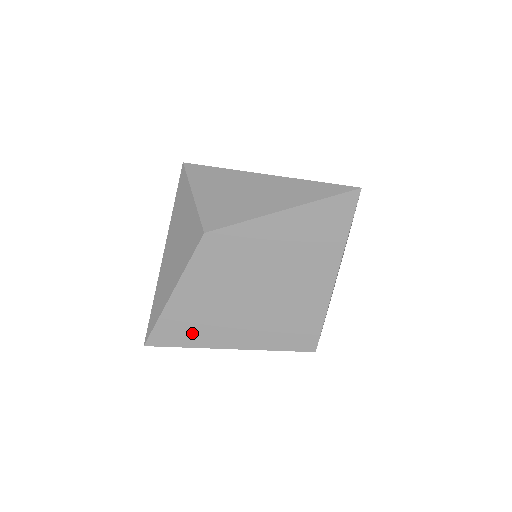
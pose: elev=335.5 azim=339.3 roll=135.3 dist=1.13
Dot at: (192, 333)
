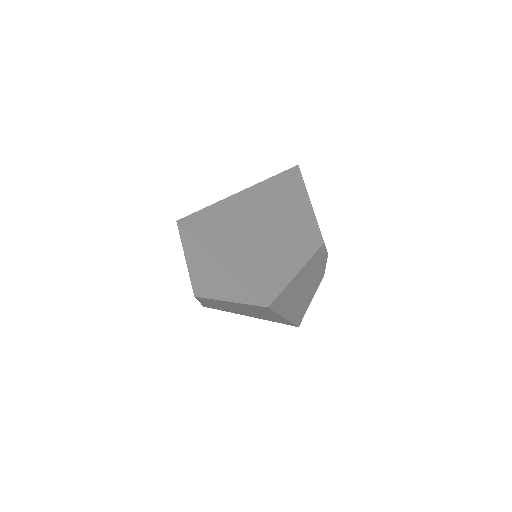
Dot at: occluded
